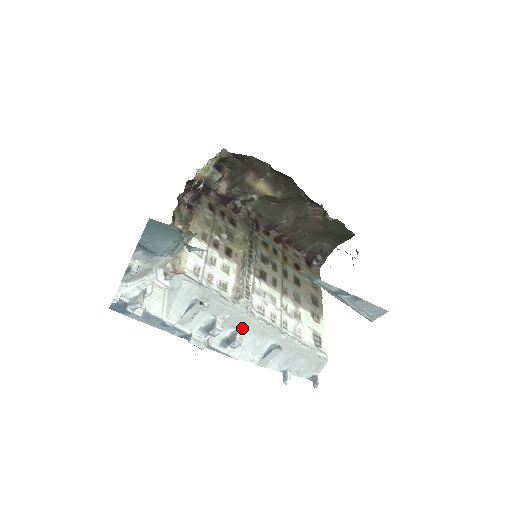
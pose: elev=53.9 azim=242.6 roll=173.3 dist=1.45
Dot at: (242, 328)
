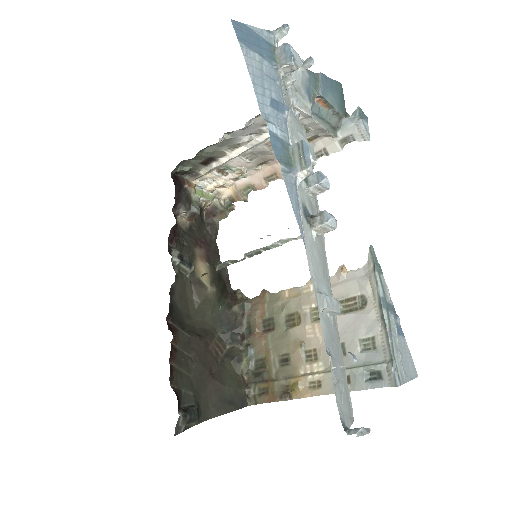
Dot at: occluded
